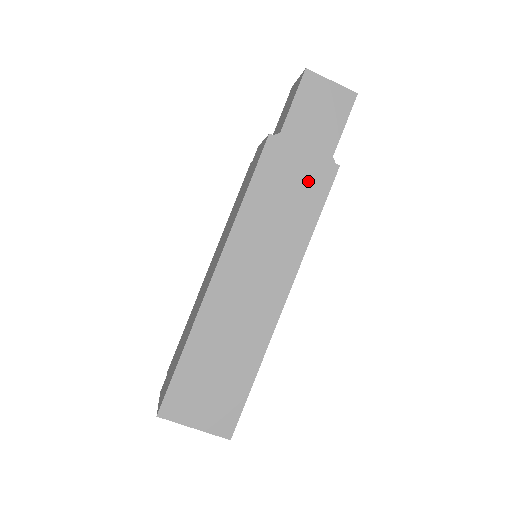
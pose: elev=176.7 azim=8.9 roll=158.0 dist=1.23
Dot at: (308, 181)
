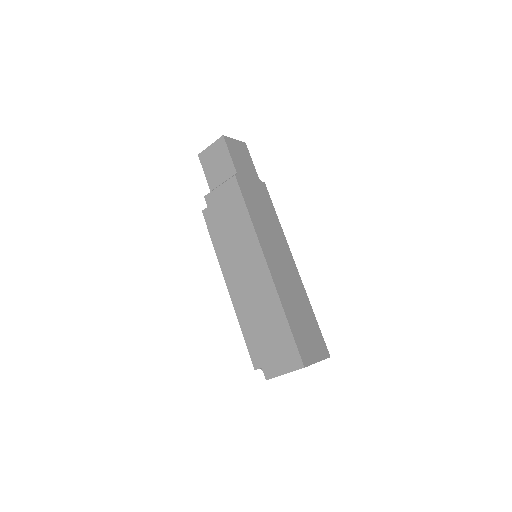
Dot at: (261, 195)
